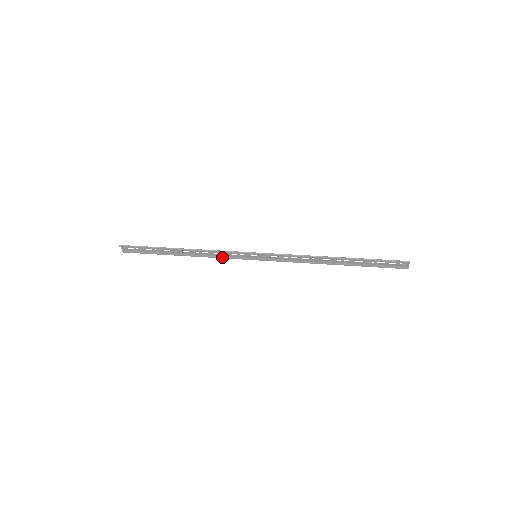
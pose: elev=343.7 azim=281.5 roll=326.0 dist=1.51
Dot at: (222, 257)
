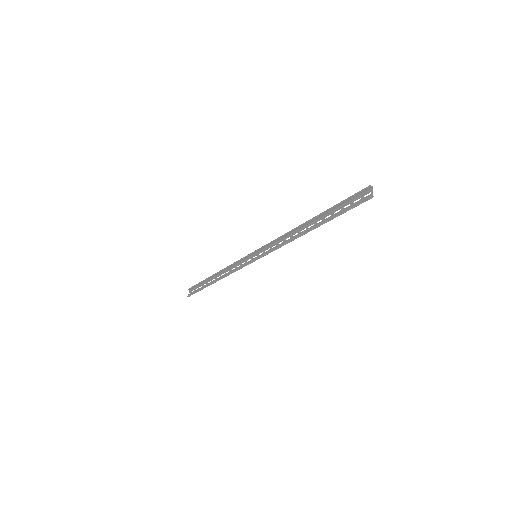
Dot at: (235, 270)
